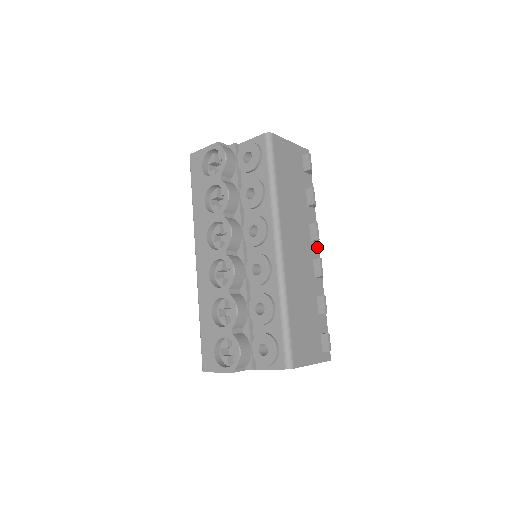
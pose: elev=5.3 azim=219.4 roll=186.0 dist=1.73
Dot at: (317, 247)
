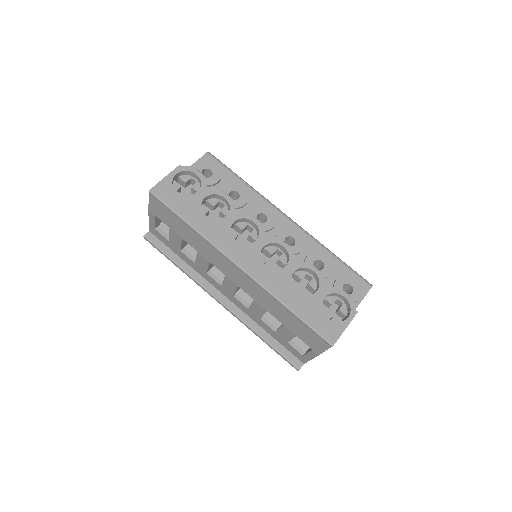
Dot at: occluded
